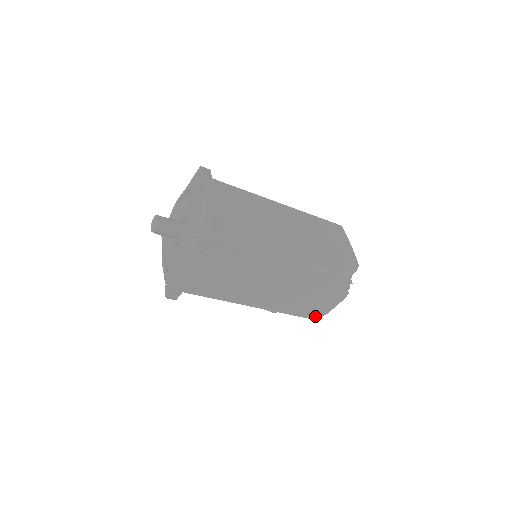
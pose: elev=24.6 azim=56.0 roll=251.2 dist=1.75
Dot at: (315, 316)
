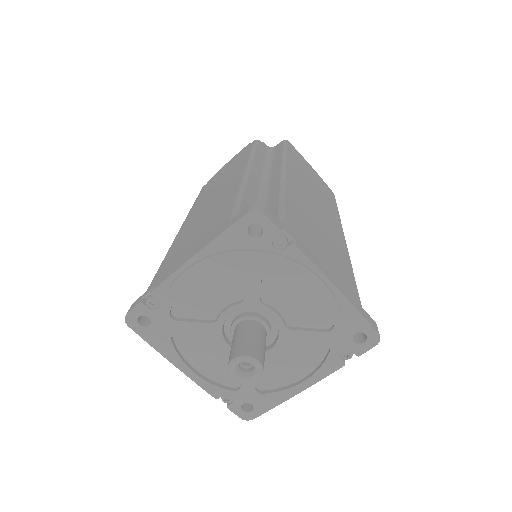
Dot at: occluded
